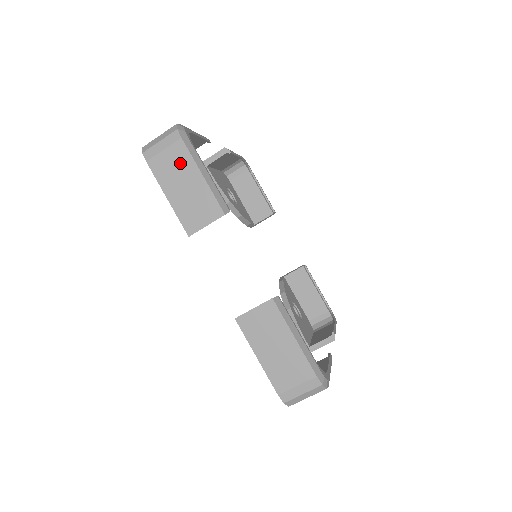
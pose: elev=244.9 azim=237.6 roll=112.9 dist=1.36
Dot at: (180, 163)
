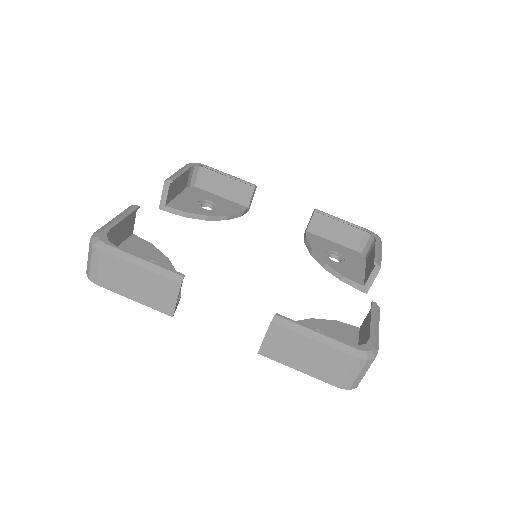
Dot at: (117, 269)
